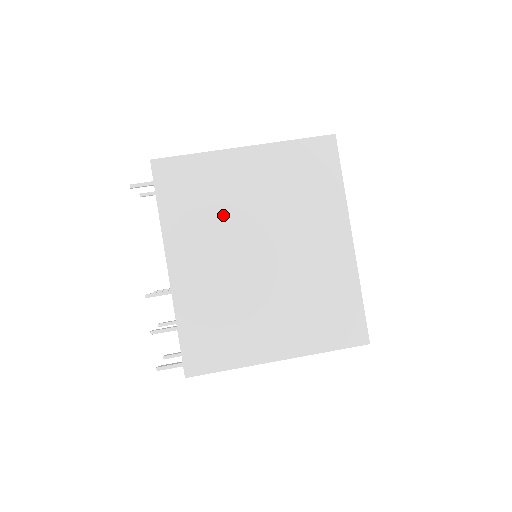
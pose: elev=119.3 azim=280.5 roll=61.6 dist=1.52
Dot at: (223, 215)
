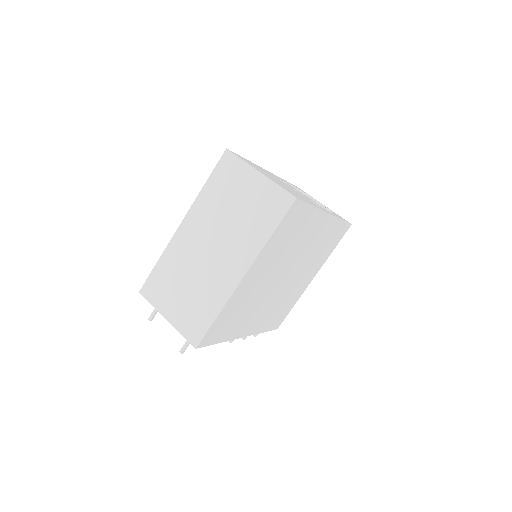
Dot at: (255, 300)
